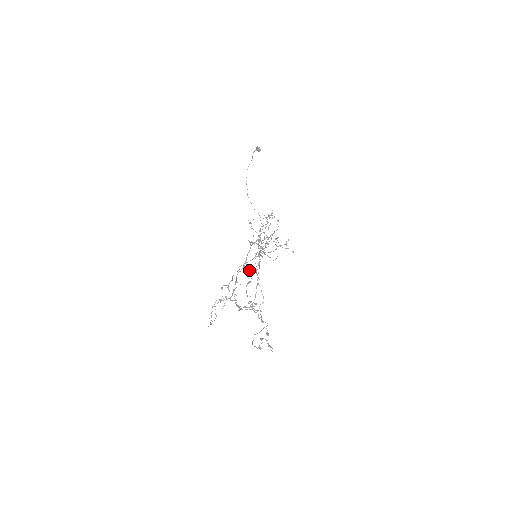
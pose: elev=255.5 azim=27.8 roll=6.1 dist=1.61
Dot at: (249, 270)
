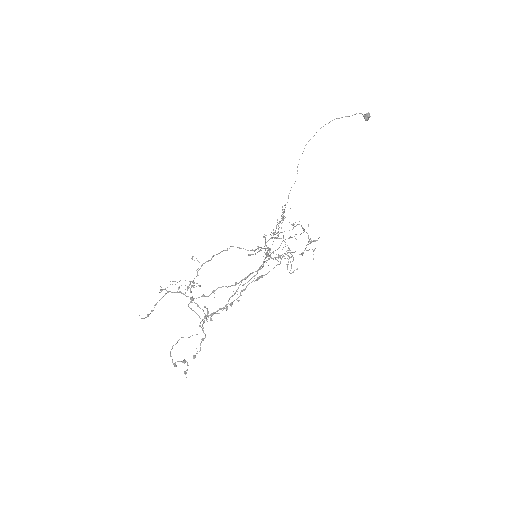
Dot at: occluded
